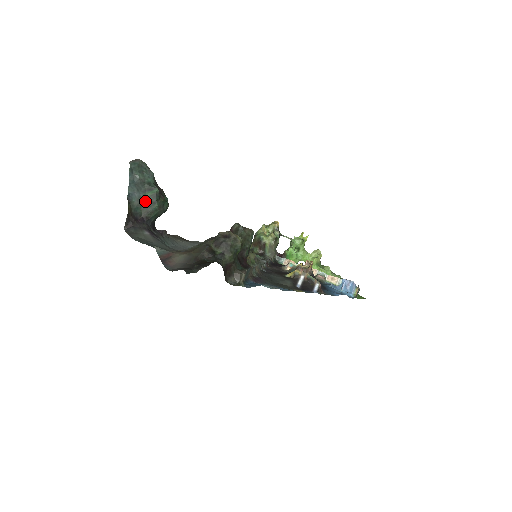
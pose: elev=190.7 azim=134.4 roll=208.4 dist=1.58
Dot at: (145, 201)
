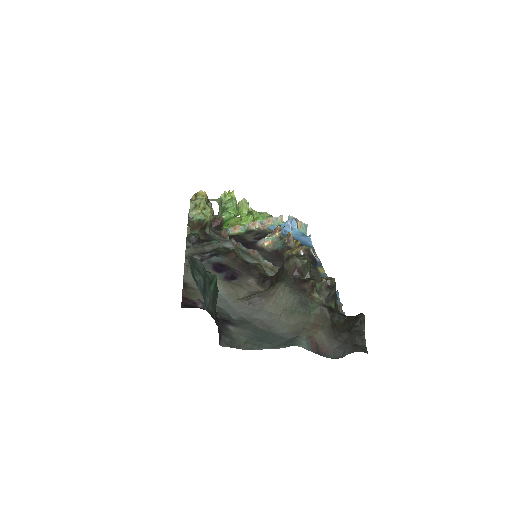
Dot at: (212, 298)
